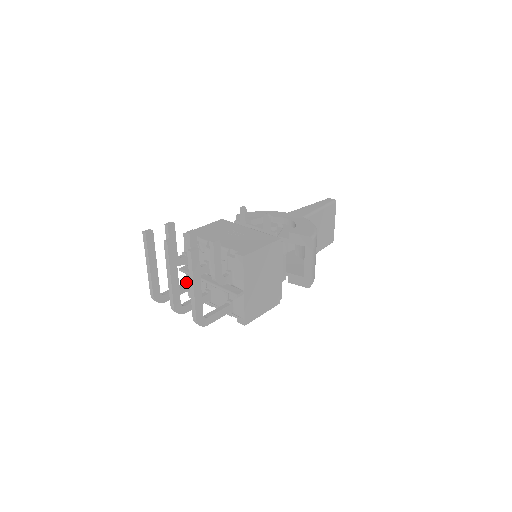
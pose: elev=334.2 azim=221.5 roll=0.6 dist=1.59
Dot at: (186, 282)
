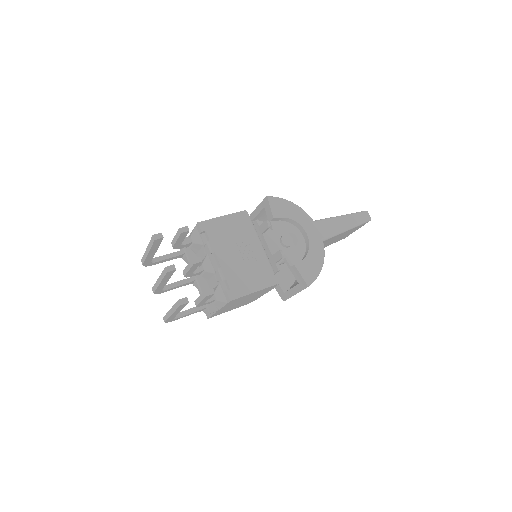
Dot at: (181, 252)
